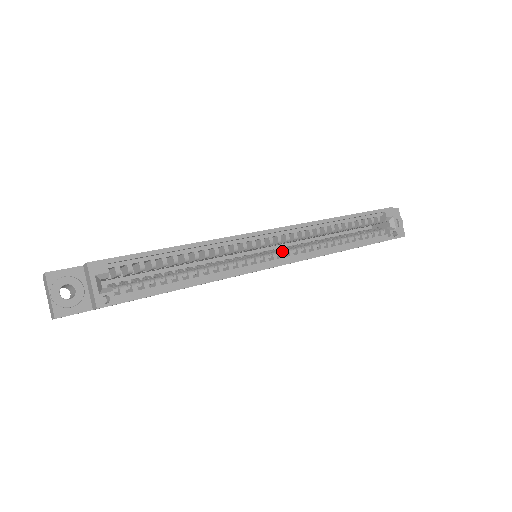
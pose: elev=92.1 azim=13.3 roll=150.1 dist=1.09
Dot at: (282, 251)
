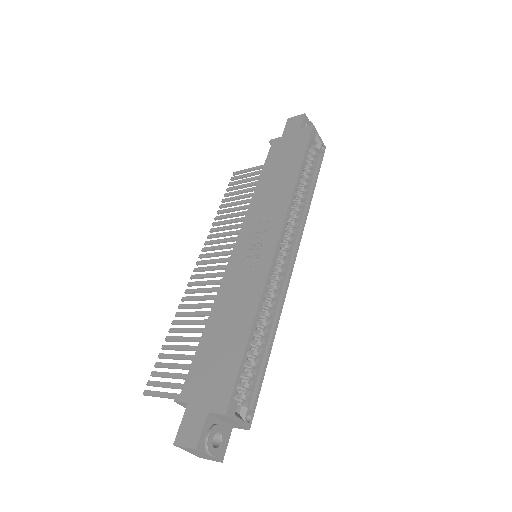
Dot at: (287, 246)
